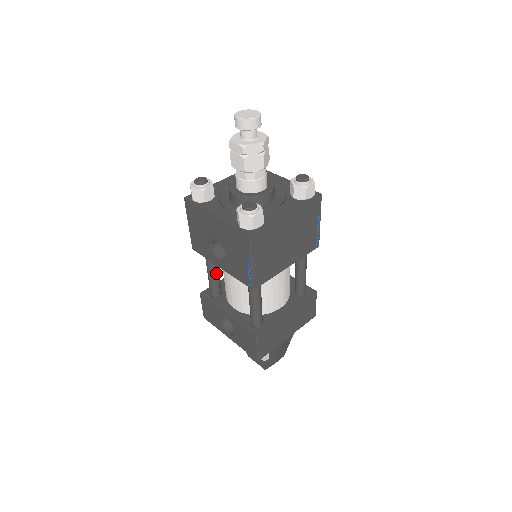
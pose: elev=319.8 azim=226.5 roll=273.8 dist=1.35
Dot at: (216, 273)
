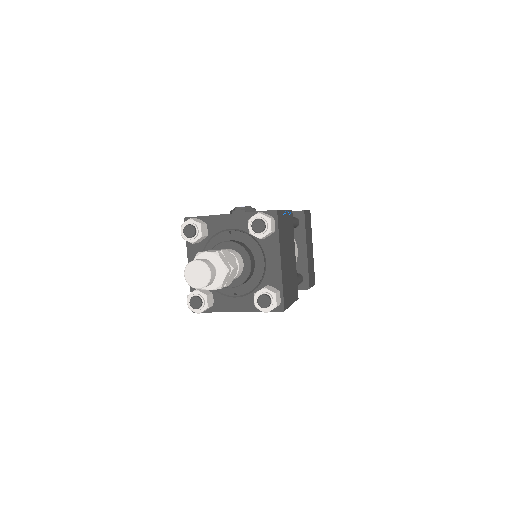
Dot at: occluded
